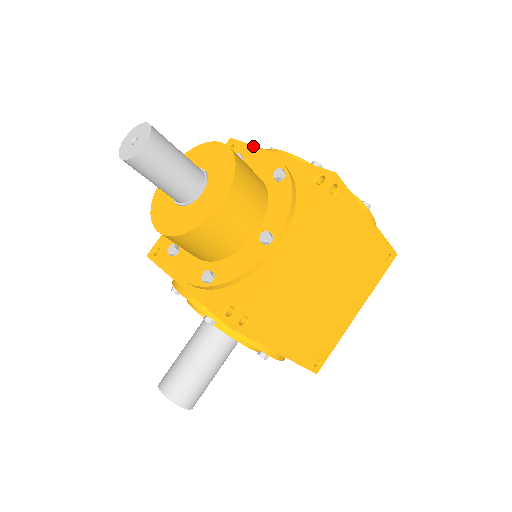
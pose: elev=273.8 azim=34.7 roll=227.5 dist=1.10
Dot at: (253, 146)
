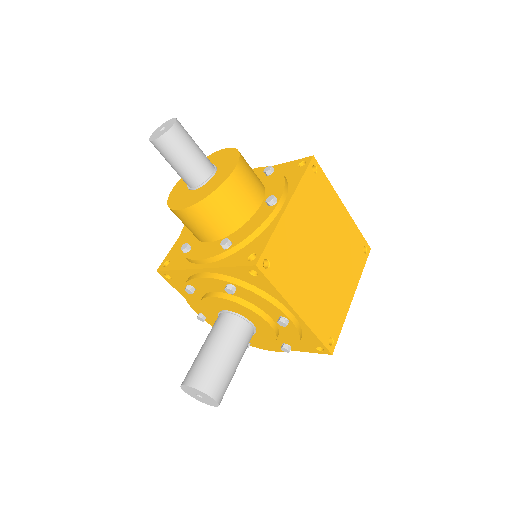
Dot at: occluded
